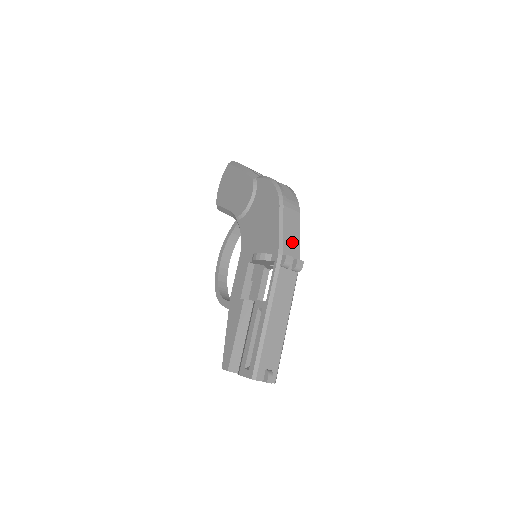
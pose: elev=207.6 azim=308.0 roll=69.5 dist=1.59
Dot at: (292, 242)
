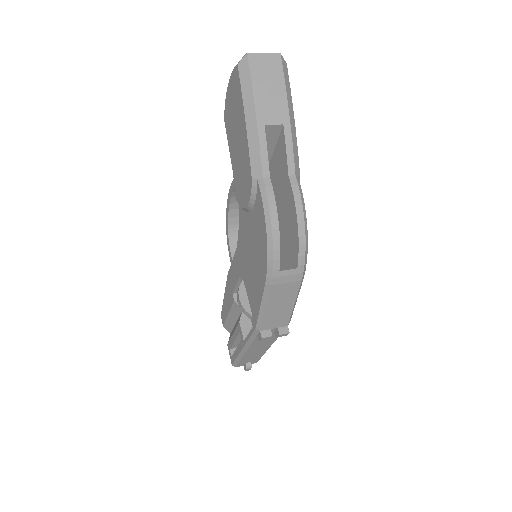
Dot at: (278, 315)
